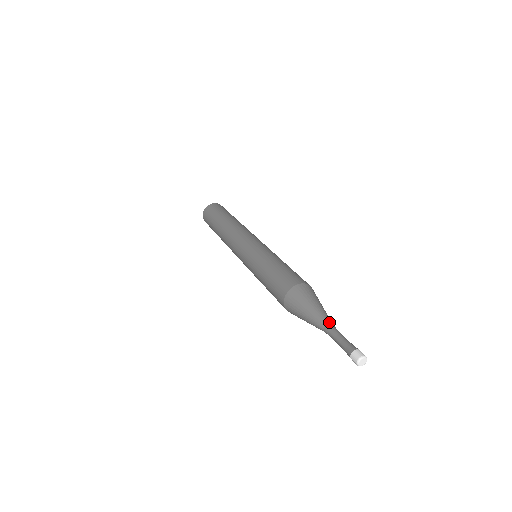
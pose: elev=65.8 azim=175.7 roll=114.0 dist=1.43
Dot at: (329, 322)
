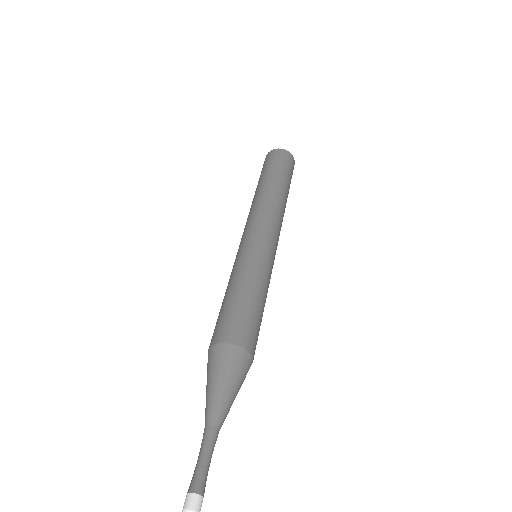
Dot at: (219, 426)
